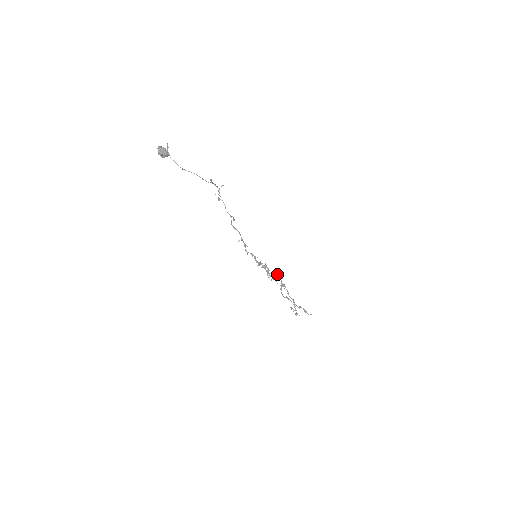
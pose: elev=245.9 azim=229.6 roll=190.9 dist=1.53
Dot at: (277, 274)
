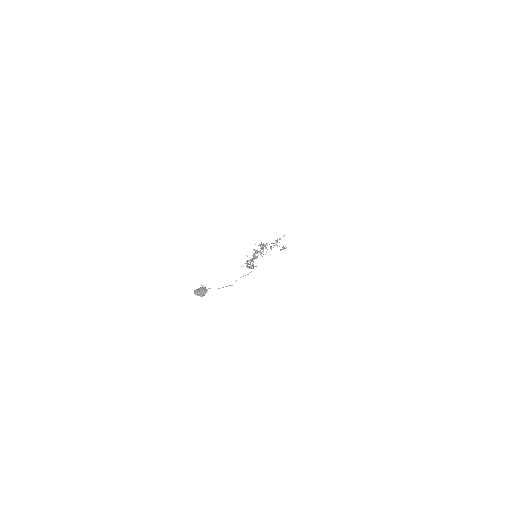
Dot at: occluded
